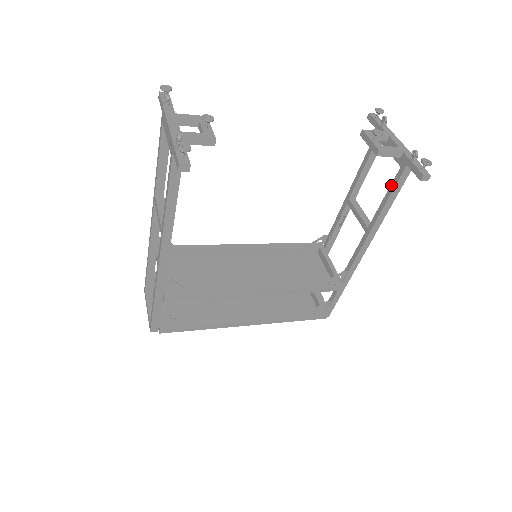
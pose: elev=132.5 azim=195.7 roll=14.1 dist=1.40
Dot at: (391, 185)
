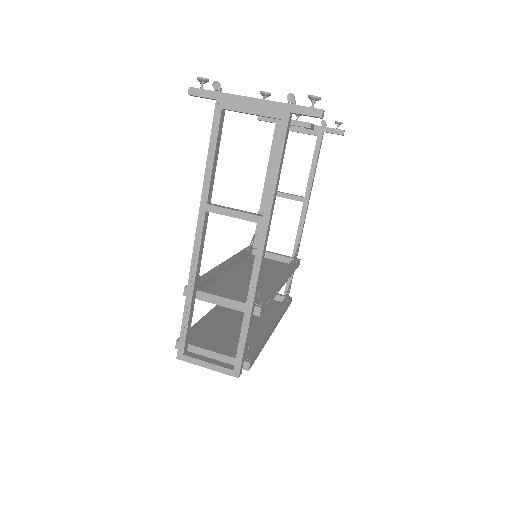
Dot at: (314, 153)
